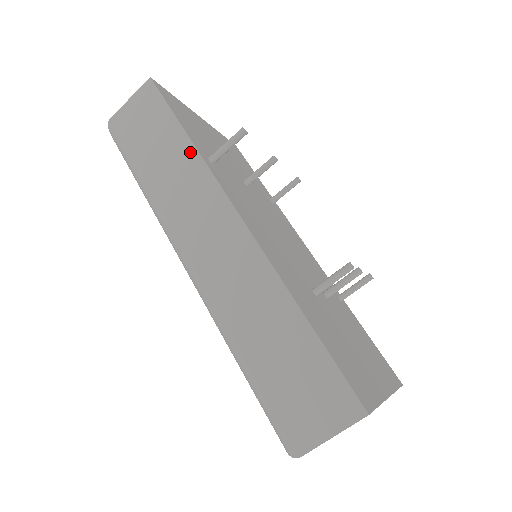
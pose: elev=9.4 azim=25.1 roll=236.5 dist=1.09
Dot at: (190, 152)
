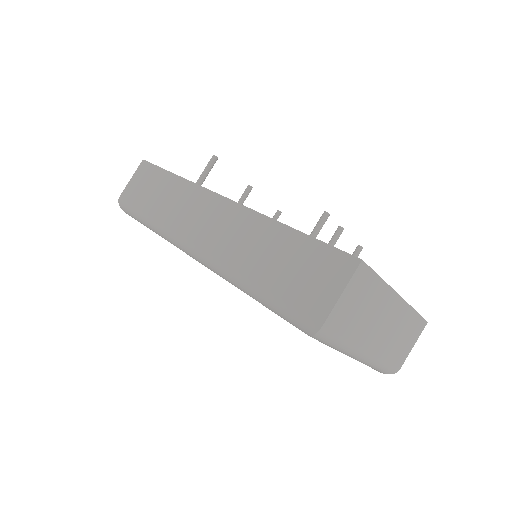
Dot at: (179, 182)
